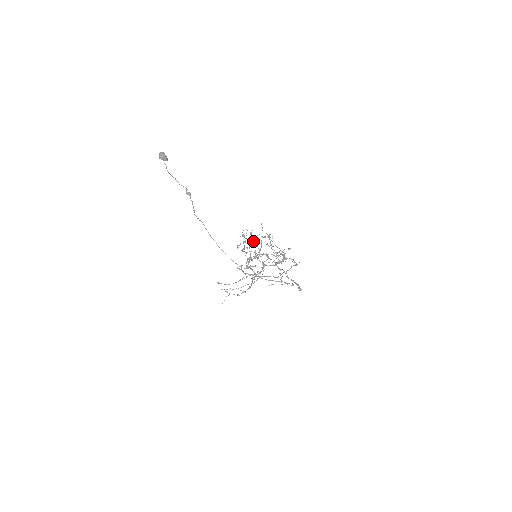
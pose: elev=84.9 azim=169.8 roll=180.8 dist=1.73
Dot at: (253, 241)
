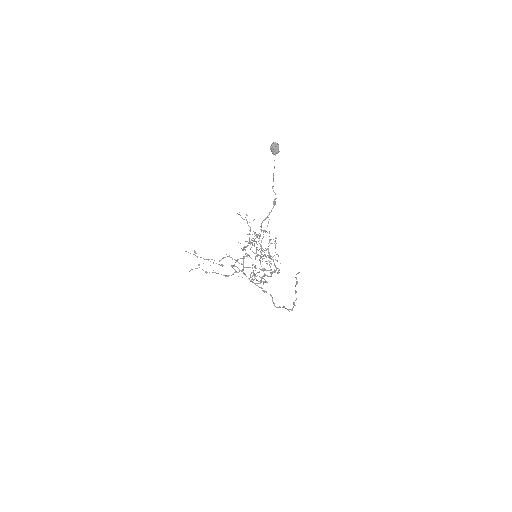
Dot at: (261, 240)
